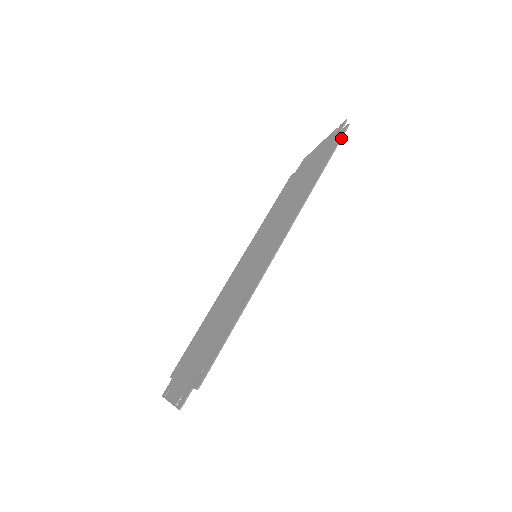
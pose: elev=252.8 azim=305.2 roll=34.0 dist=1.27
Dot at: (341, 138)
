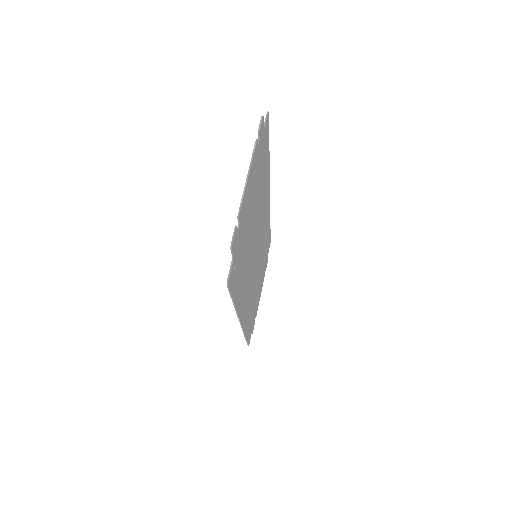
Dot at: (270, 236)
